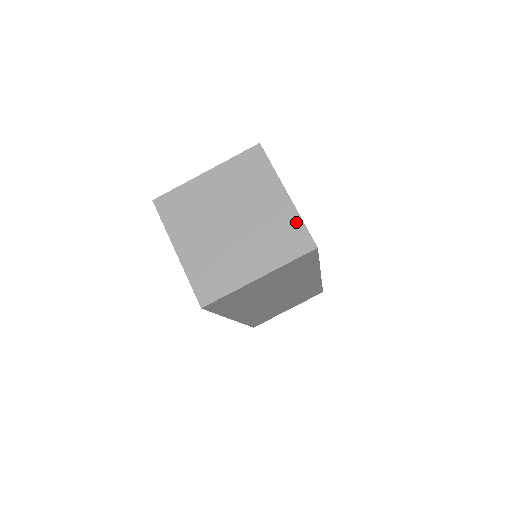
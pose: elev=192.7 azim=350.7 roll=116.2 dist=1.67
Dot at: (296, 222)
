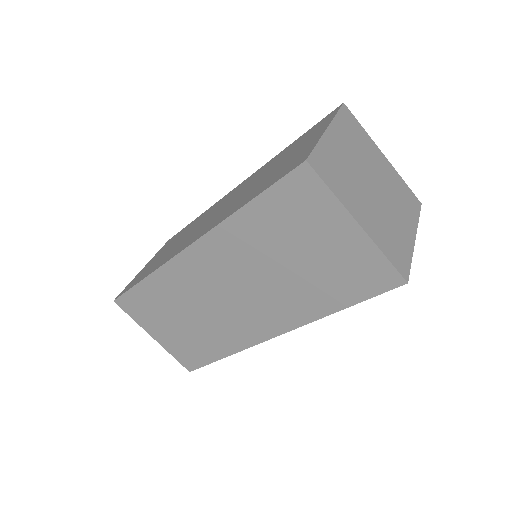
Dot at: (402, 182)
